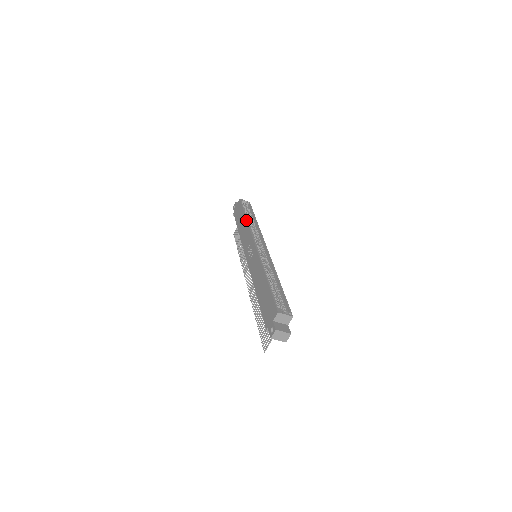
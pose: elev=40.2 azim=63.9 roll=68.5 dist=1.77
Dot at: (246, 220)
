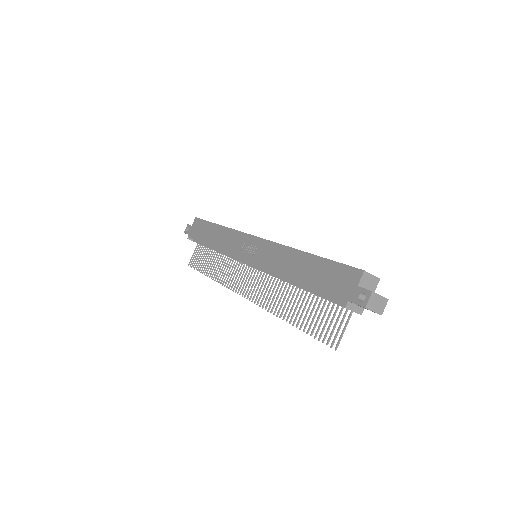
Dot at: (222, 226)
